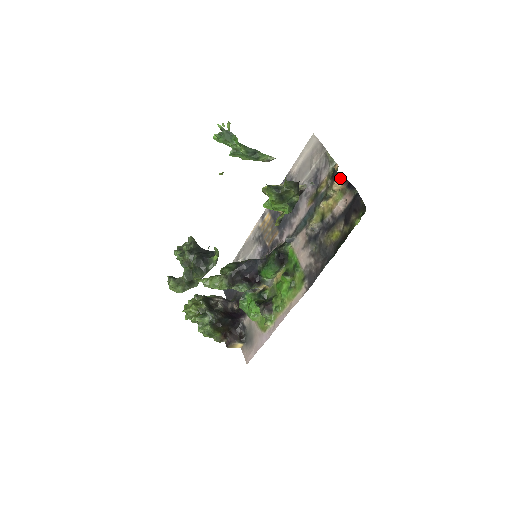
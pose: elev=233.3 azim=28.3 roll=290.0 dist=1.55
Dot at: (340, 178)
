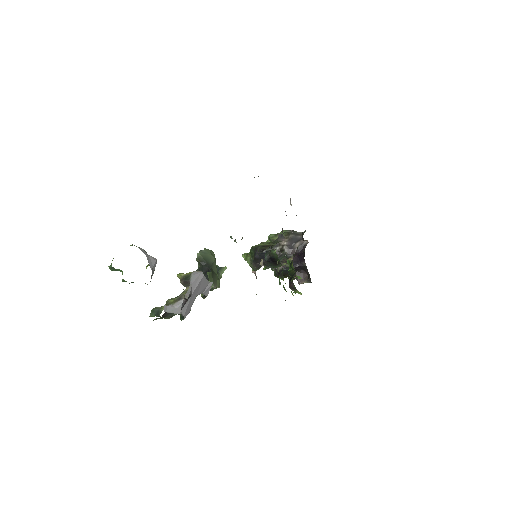
Dot at: occluded
